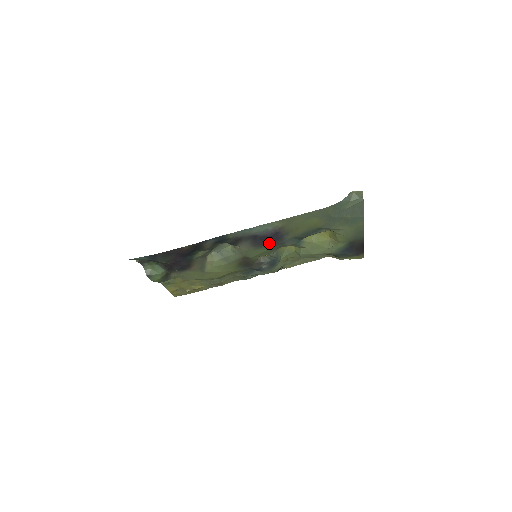
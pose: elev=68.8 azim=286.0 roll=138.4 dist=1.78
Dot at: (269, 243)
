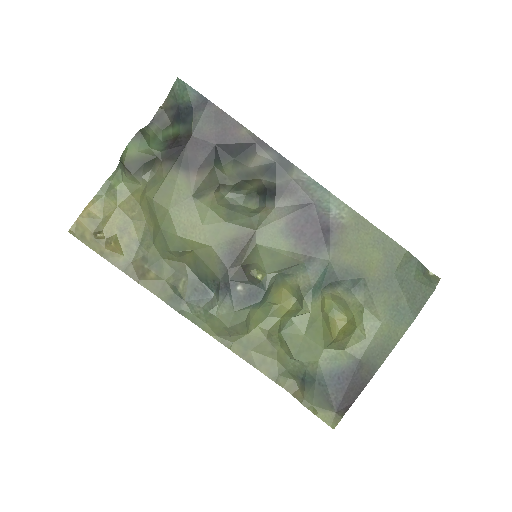
Dot at: (302, 240)
